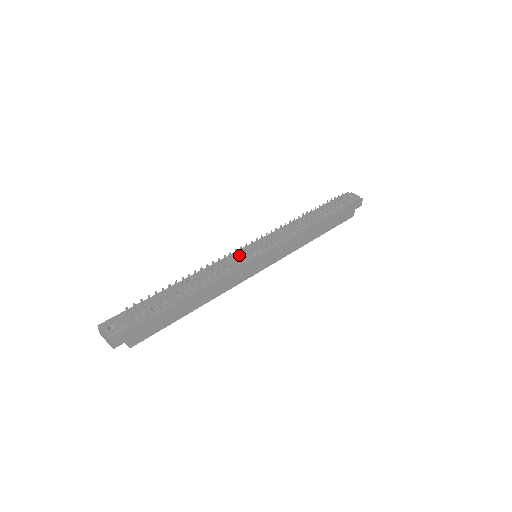
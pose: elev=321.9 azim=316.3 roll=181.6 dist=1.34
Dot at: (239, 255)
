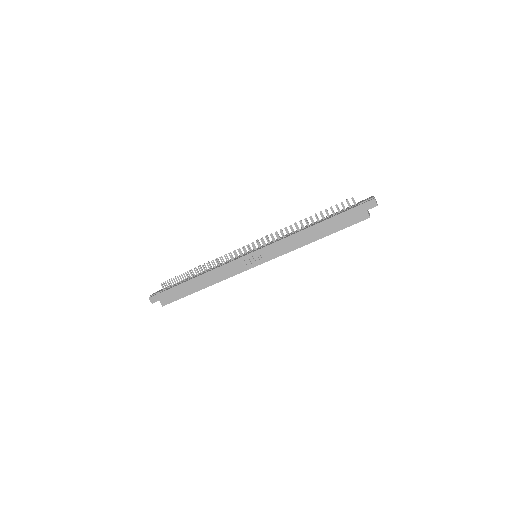
Dot at: (234, 253)
